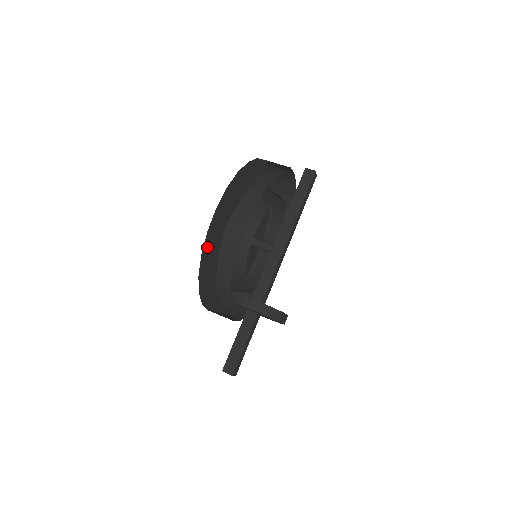
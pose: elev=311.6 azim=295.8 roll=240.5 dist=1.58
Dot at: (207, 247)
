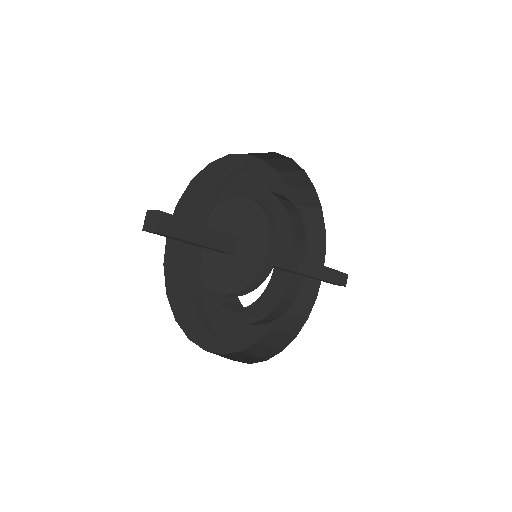
Dot at: (234, 166)
